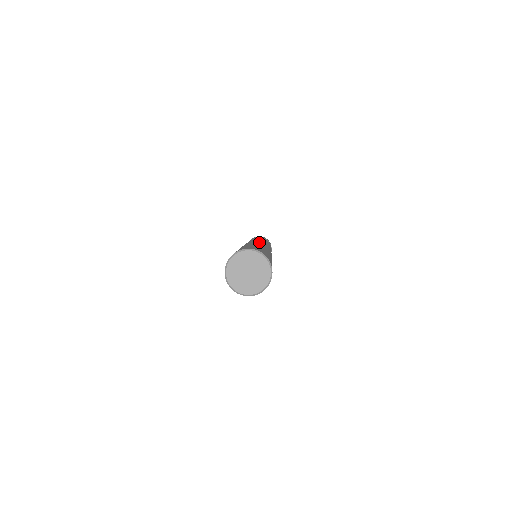
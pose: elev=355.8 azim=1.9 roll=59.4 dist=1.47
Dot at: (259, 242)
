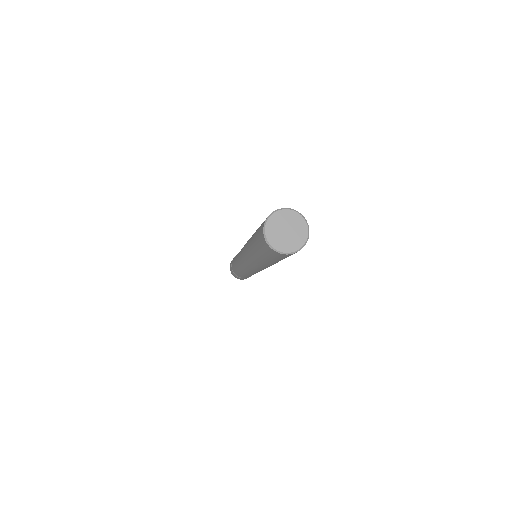
Dot at: occluded
